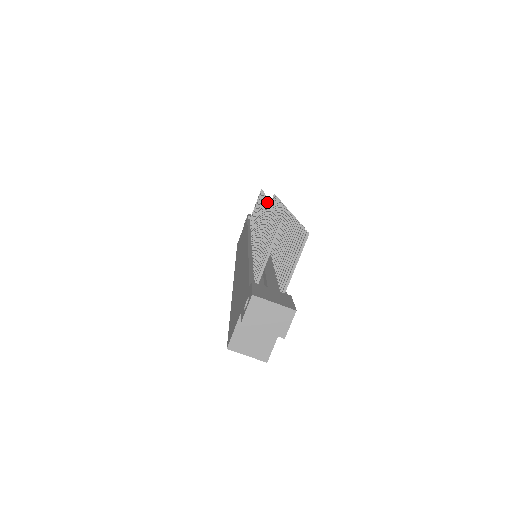
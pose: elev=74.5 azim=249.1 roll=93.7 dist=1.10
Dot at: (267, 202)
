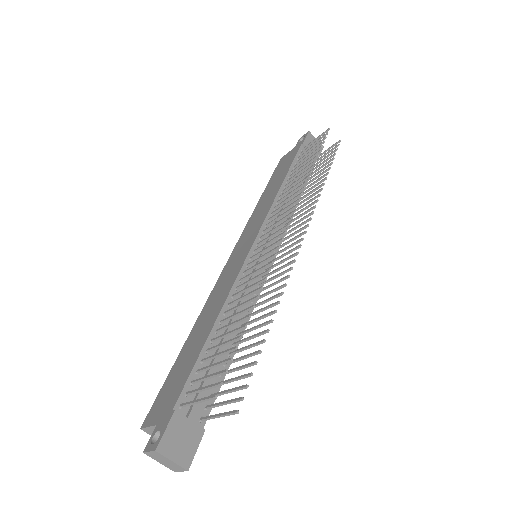
Dot at: (281, 239)
